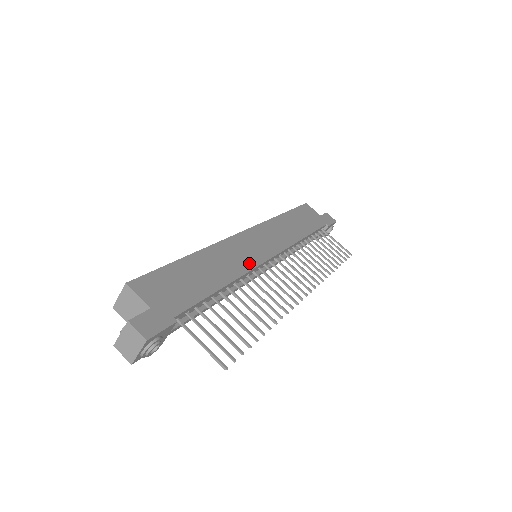
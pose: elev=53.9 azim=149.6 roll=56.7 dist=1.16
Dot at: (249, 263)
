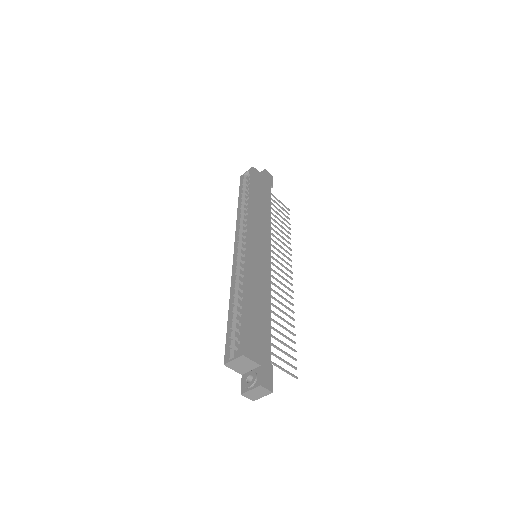
Dot at: (267, 276)
